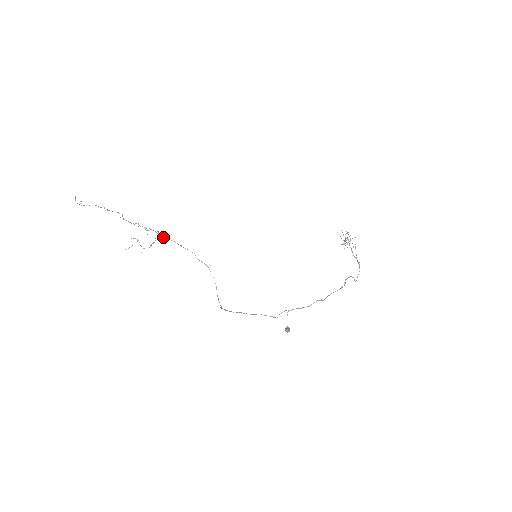
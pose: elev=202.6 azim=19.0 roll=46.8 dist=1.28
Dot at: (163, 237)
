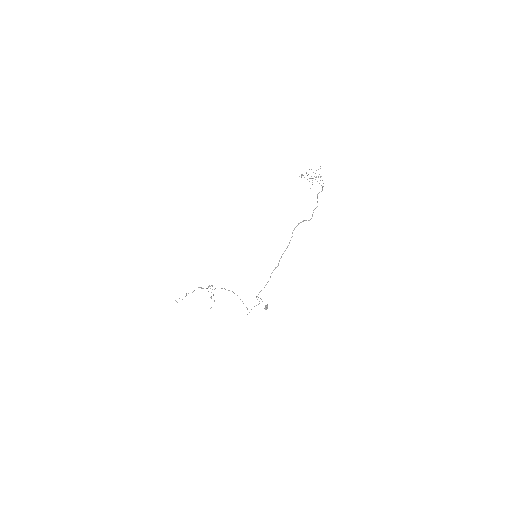
Dot at: (208, 291)
